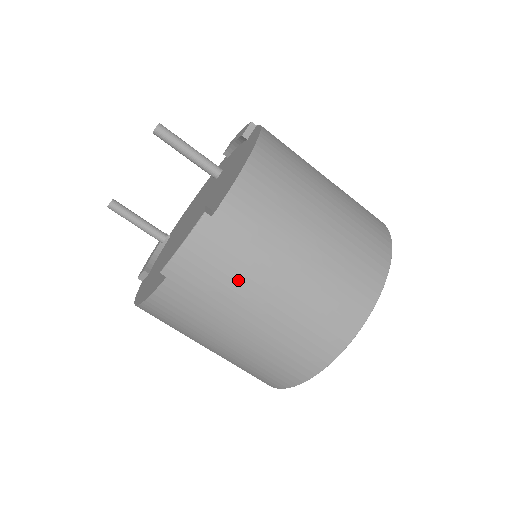
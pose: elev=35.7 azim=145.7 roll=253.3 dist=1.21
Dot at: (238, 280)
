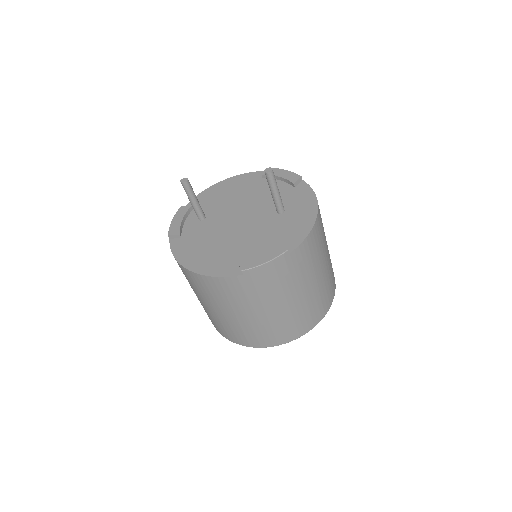
Dot at: (278, 290)
